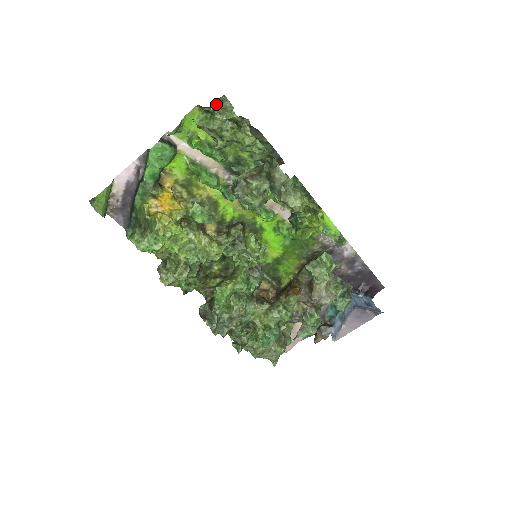
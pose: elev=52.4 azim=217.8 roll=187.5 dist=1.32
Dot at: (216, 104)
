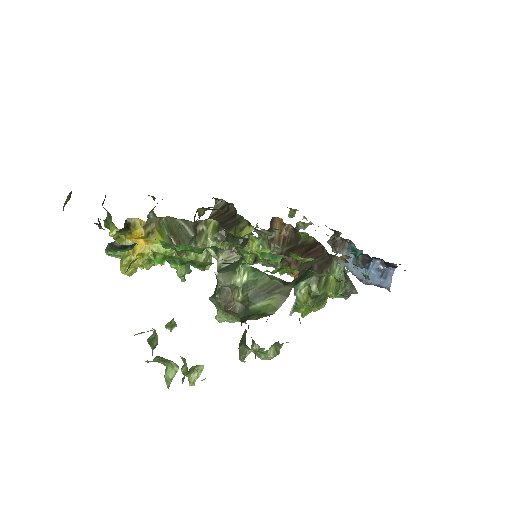
Dot at: (153, 360)
